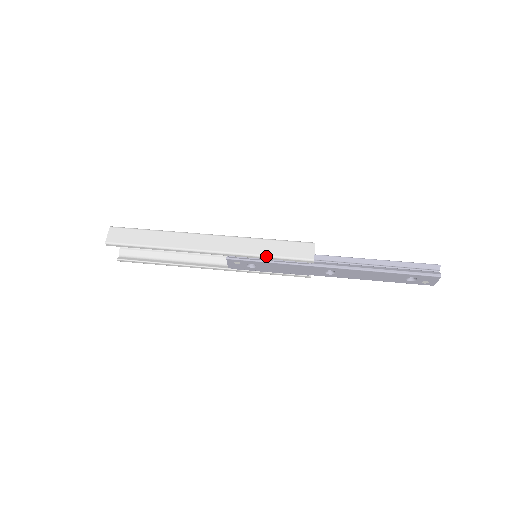
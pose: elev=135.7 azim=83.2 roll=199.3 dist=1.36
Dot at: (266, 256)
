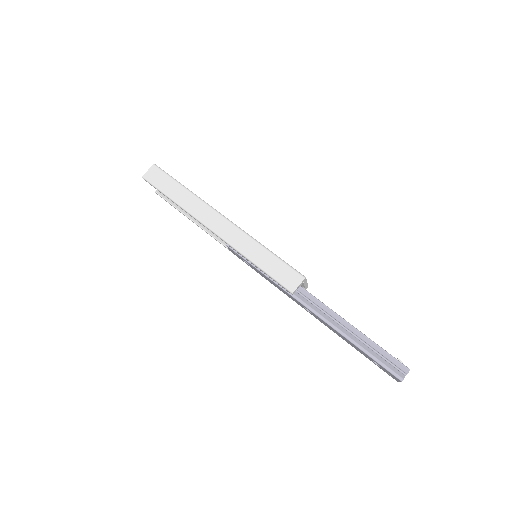
Dot at: (255, 264)
